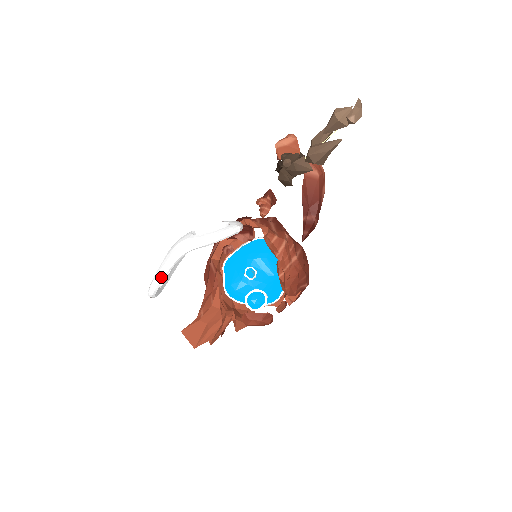
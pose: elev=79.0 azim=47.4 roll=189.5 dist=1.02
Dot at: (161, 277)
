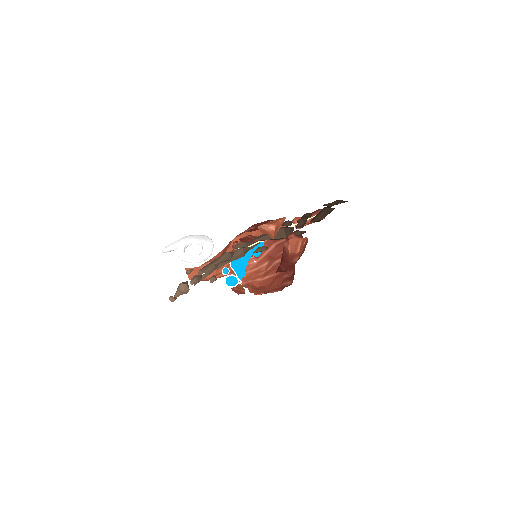
Dot at: (165, 251)
